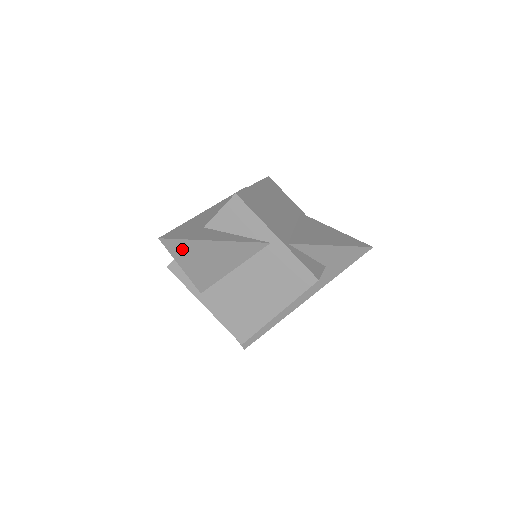
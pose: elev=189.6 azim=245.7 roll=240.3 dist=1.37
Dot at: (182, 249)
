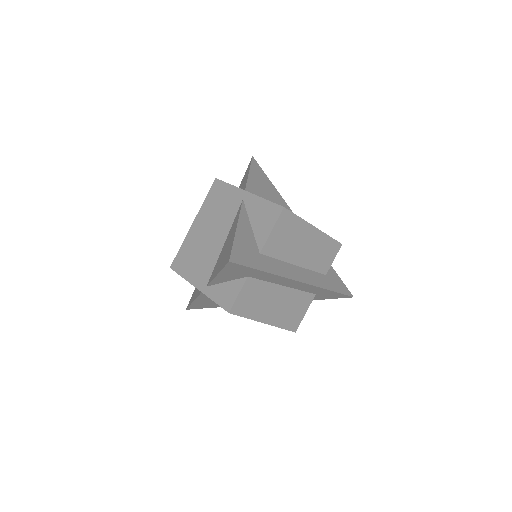
Dot at: (258, 171)
